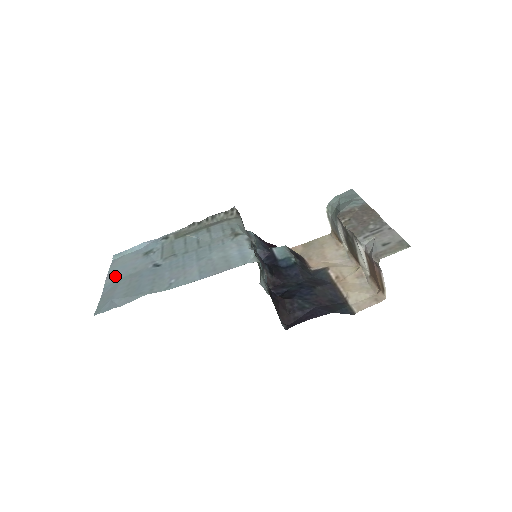
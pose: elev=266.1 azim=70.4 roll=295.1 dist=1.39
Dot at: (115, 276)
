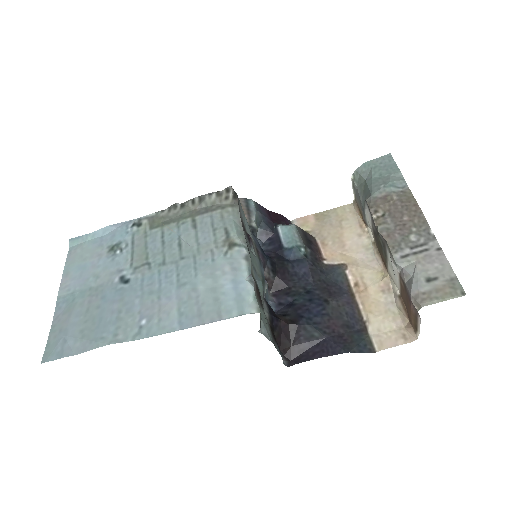
Dot at: (71, 285)
